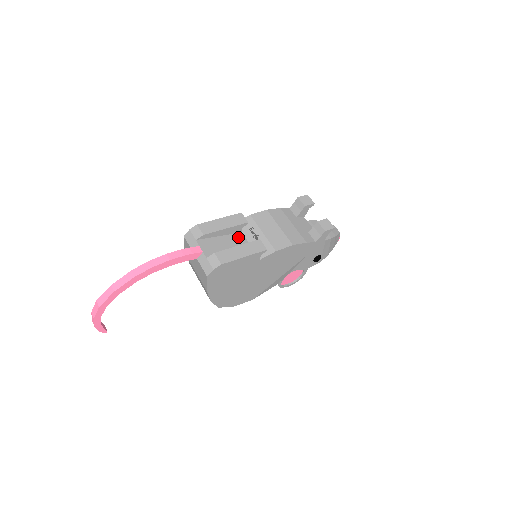
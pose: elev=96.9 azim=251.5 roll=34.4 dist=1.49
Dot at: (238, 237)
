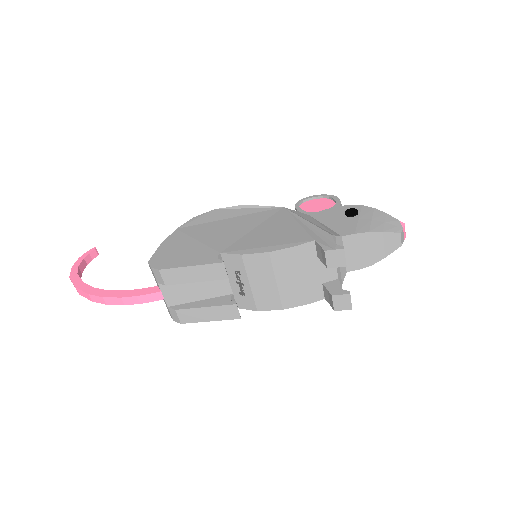
Dot at: occluded
